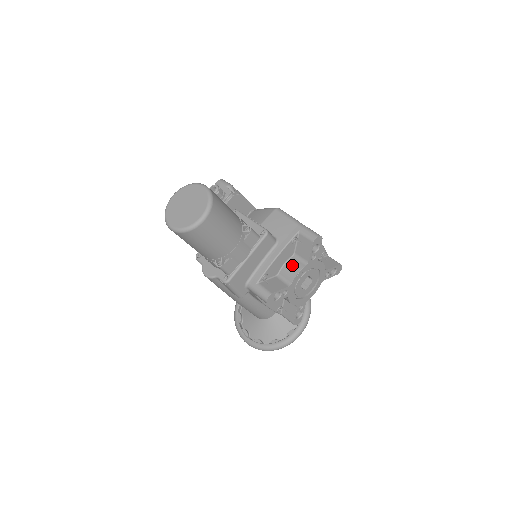
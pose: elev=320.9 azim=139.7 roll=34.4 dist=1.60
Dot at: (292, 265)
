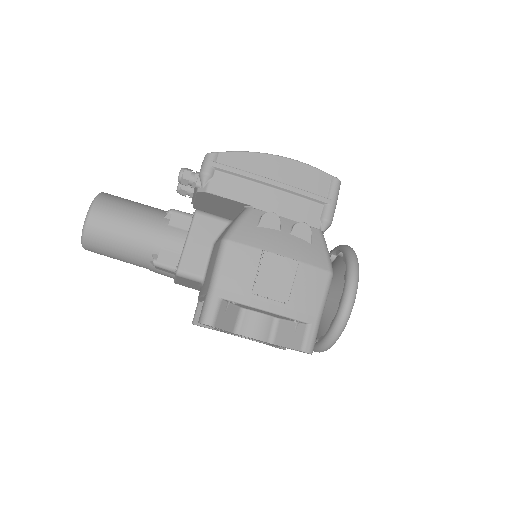
Dot at: occluded
